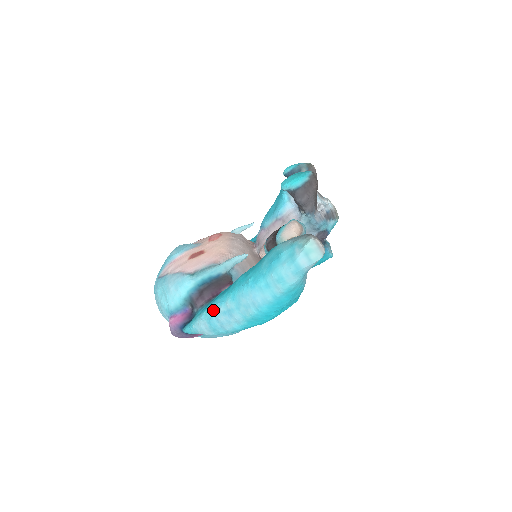
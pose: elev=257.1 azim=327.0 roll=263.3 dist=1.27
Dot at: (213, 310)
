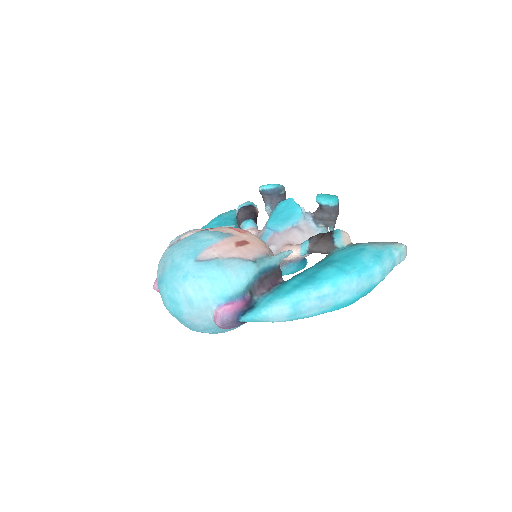
Dot at: (303, 295)
